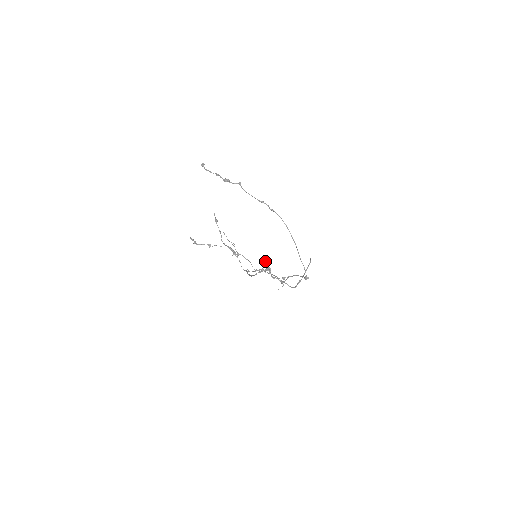
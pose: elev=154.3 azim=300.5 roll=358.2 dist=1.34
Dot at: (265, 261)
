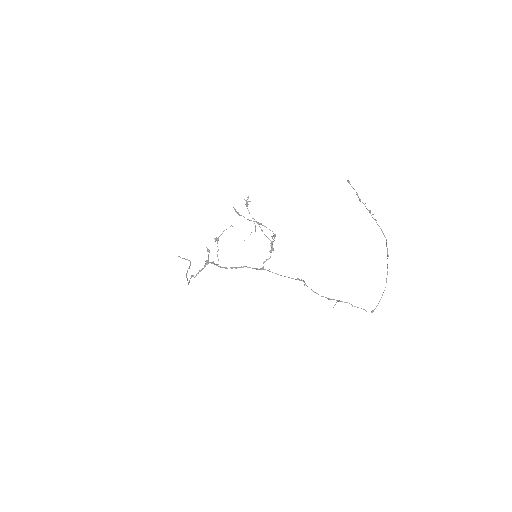
Dot at: occluded
